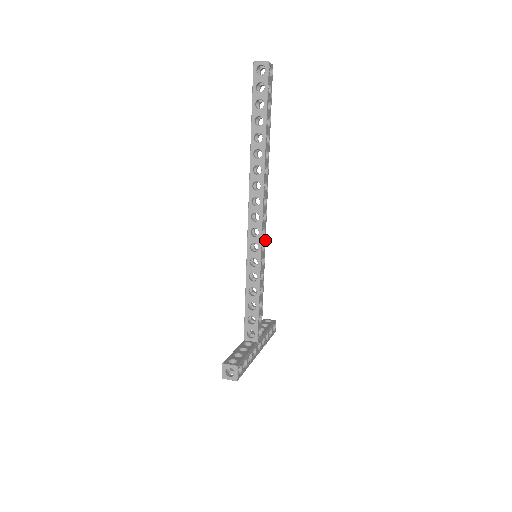
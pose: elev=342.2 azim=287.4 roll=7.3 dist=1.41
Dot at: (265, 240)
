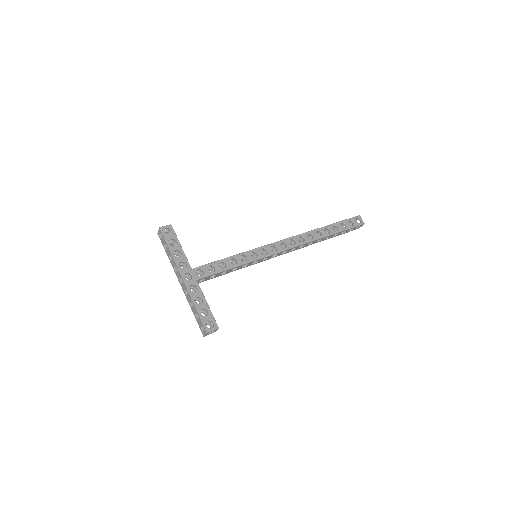
Dot at: (271, 255)
